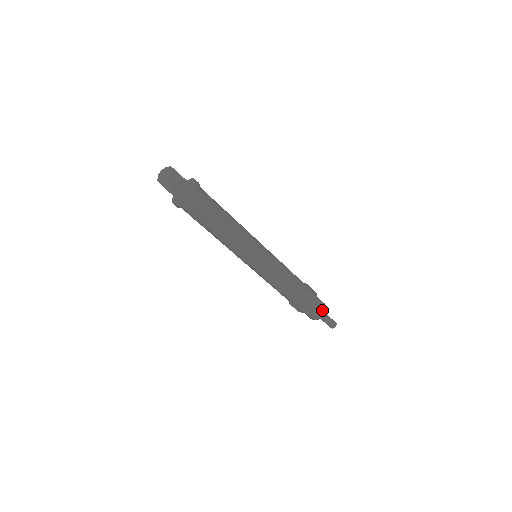
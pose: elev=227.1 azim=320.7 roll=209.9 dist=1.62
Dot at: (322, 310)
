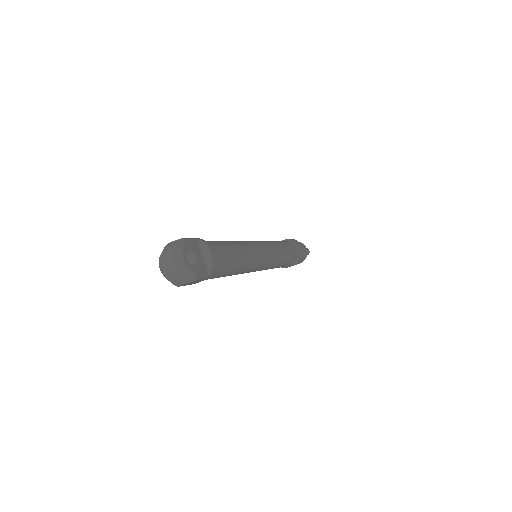
Dot at: (302, 261)
